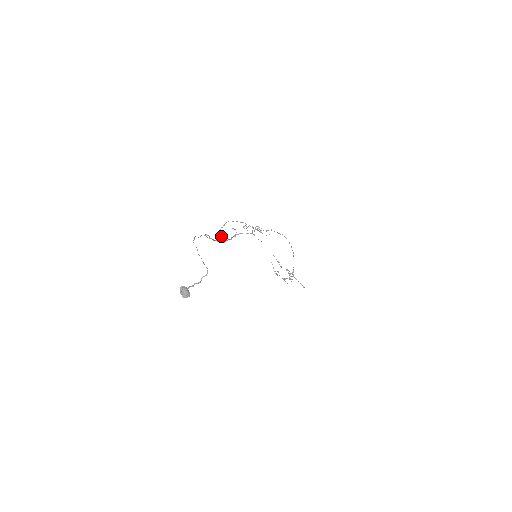
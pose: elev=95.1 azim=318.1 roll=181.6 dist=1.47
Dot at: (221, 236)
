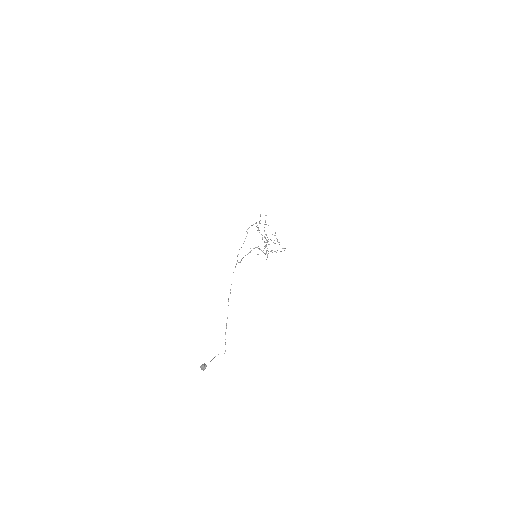
Dot at: occluded
